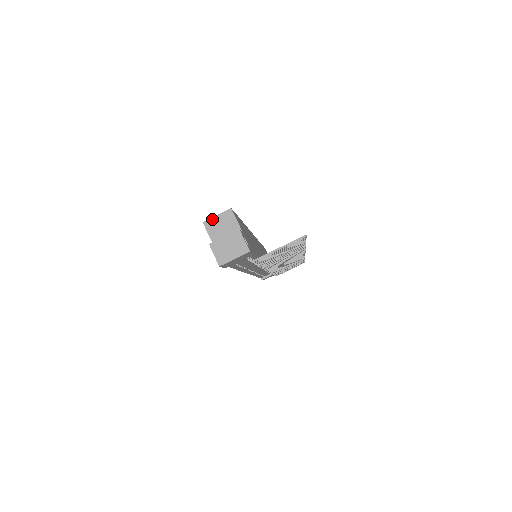
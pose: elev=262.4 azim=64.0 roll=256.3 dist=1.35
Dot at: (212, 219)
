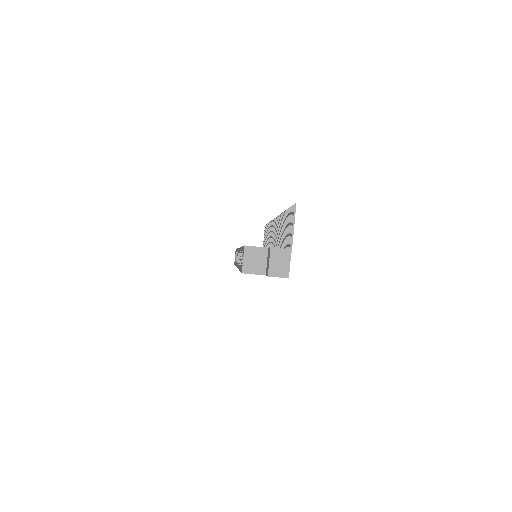
Dot at: (244, 265)
